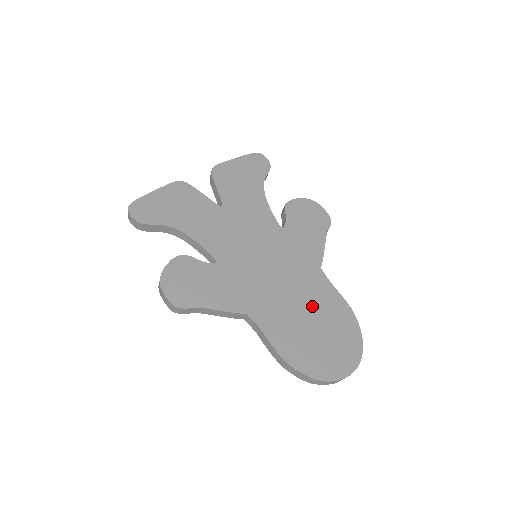
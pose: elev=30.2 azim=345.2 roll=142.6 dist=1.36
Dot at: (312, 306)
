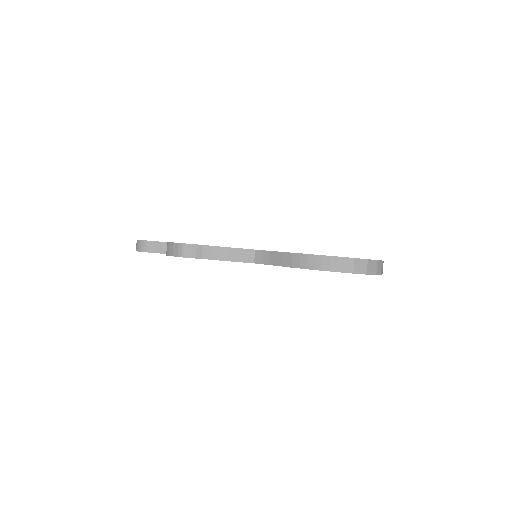
Dot at: occluded
